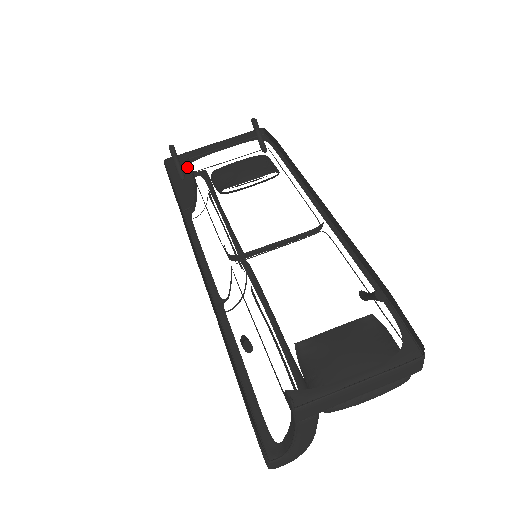
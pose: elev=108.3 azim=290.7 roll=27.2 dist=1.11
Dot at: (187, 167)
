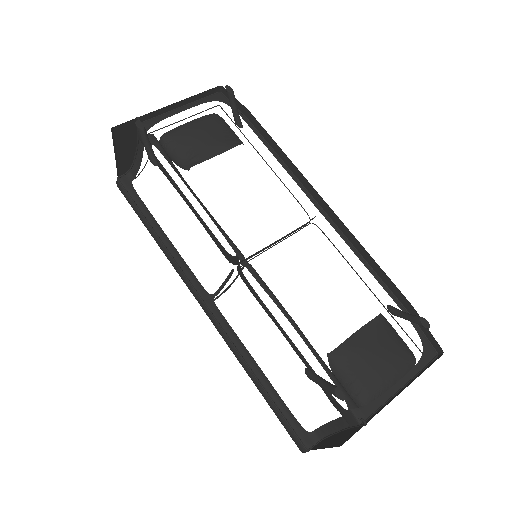
Dot at: (134, 133)
